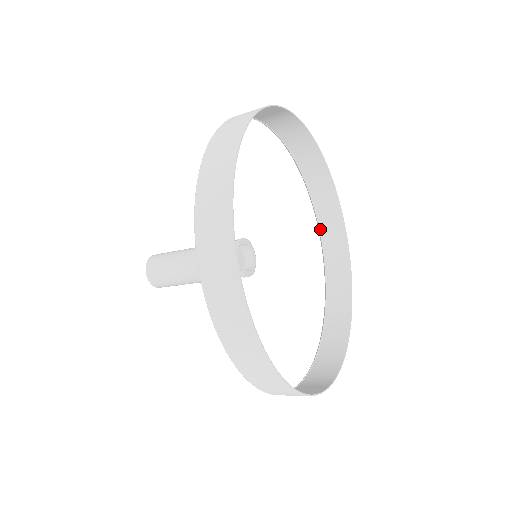
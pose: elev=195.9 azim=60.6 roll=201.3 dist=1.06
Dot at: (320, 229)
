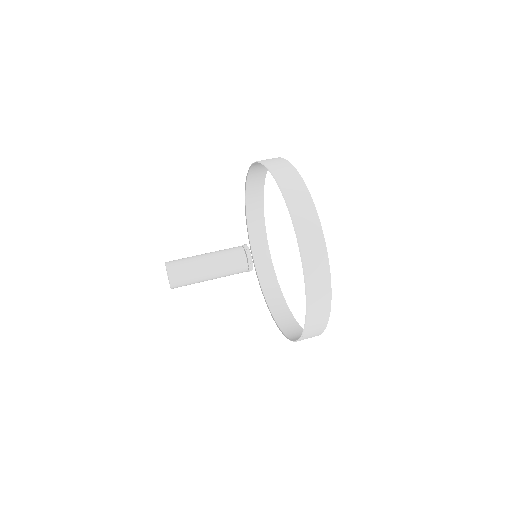
Dot at: (256, 162)
